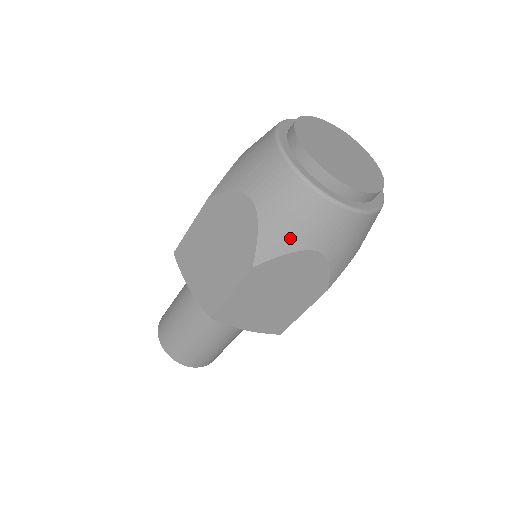
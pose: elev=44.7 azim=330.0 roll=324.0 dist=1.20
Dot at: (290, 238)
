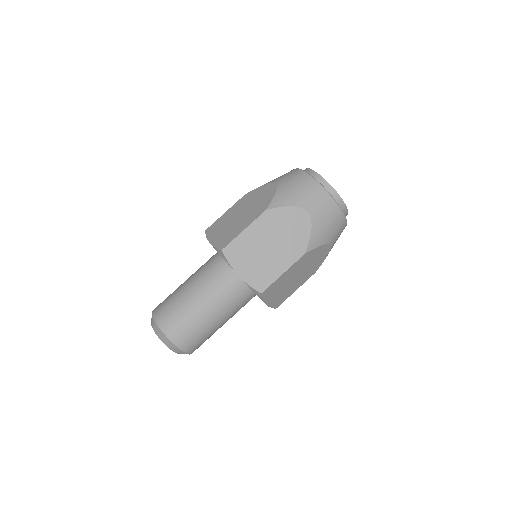
Dot at: (293, 198)
